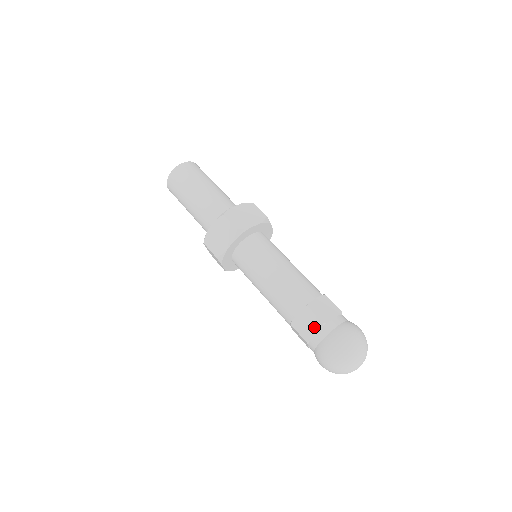
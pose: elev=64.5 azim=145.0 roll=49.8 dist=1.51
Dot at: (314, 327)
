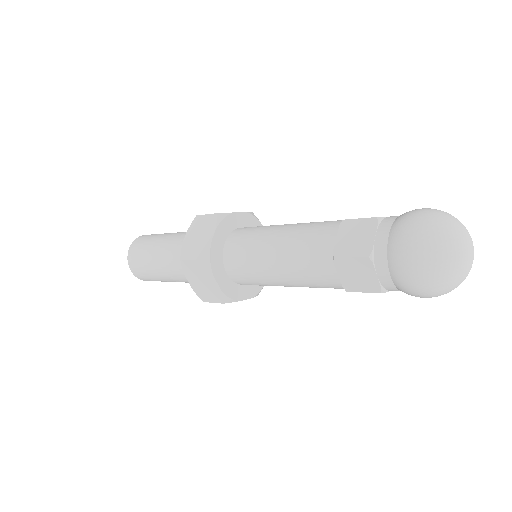
Dot at: (367, 232)
